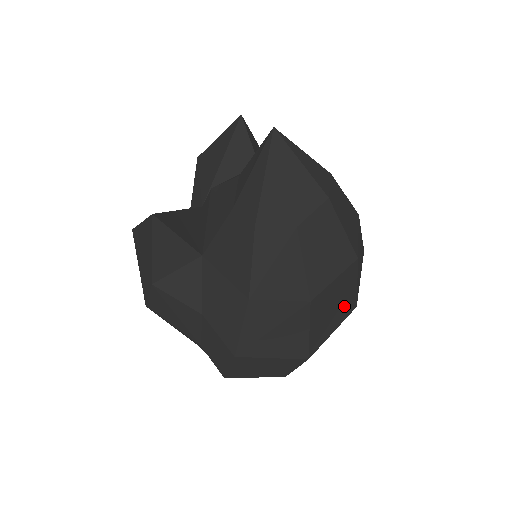
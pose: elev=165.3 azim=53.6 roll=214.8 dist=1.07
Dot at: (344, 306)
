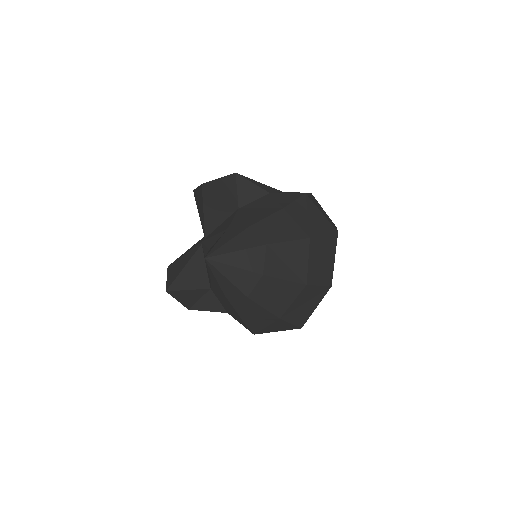
Dot at: (317, 296)
